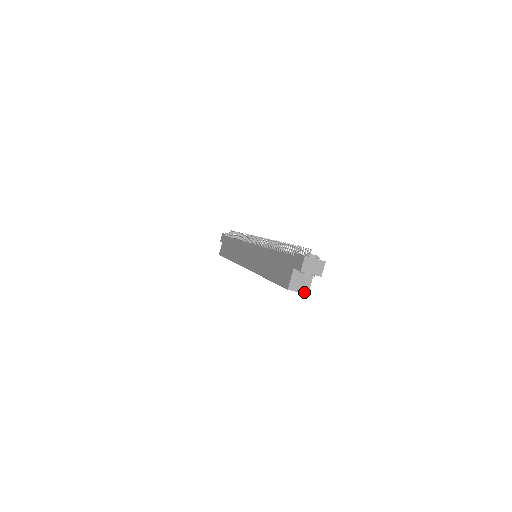
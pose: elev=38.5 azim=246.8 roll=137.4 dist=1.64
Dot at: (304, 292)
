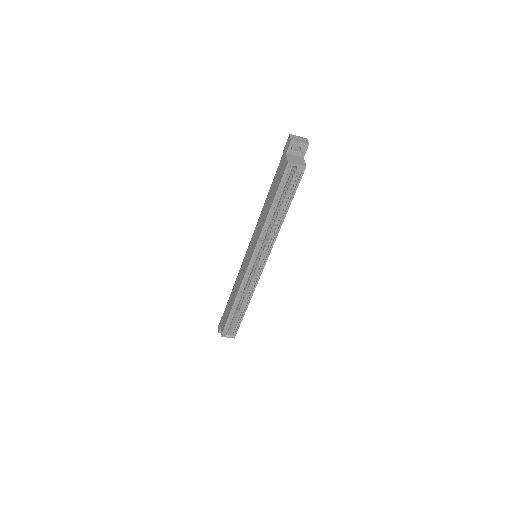
Dot at: (302, 165)
